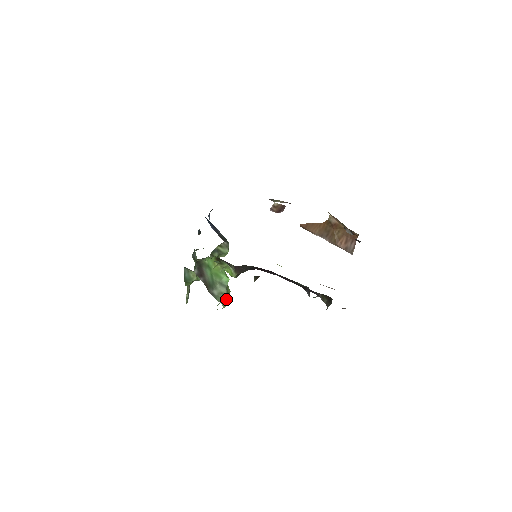
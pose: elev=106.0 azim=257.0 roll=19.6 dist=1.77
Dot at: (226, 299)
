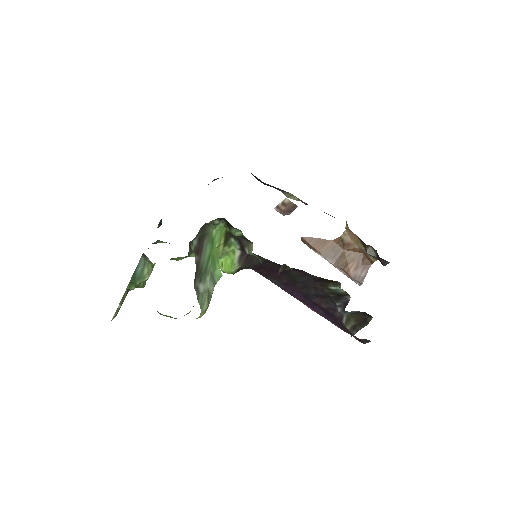
Dot at: (208, 304)
